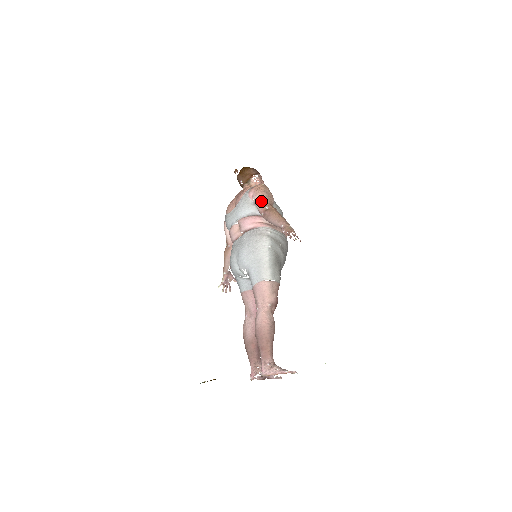
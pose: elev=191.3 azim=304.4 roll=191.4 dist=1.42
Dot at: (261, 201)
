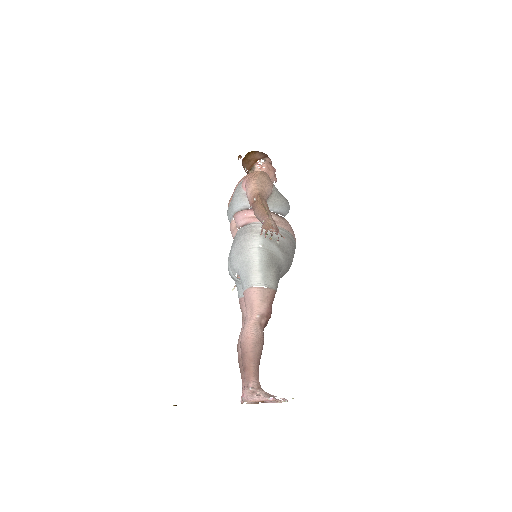
Dot at: (251, 192)
